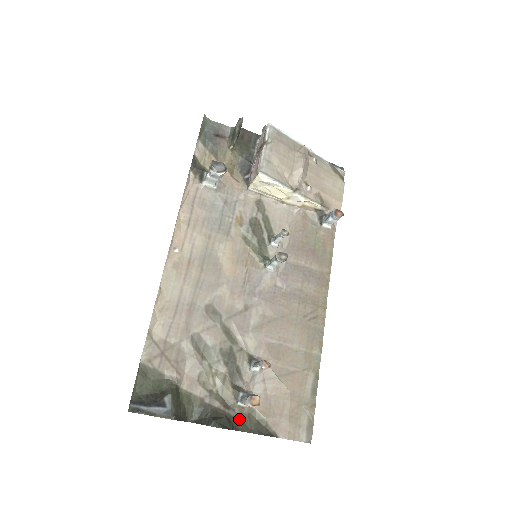
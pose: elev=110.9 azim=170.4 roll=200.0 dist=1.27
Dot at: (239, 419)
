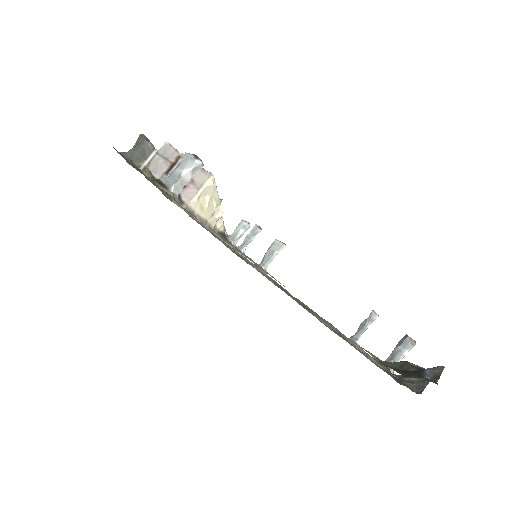
Dot at: occluded
